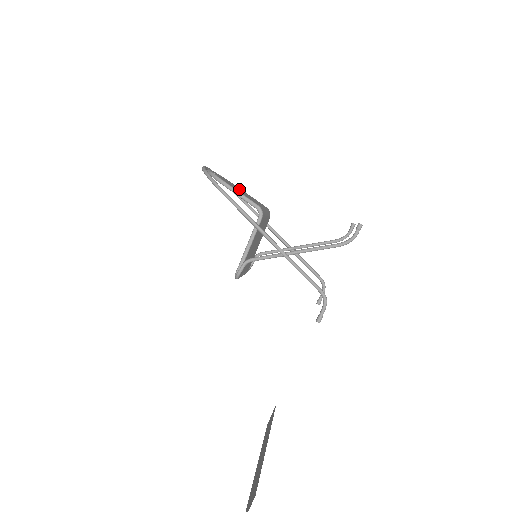
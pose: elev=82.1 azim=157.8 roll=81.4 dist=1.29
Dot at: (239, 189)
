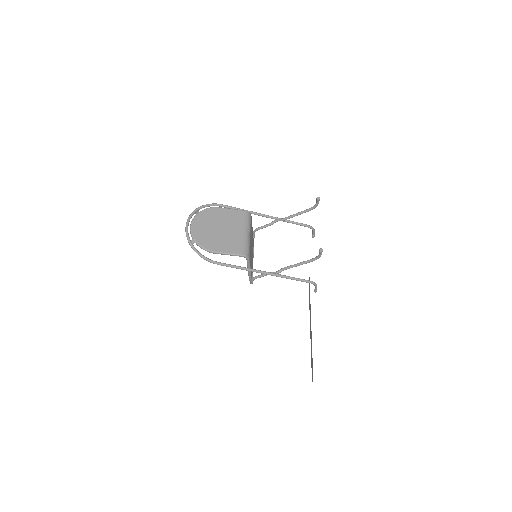
Dot at: (219, 224)
